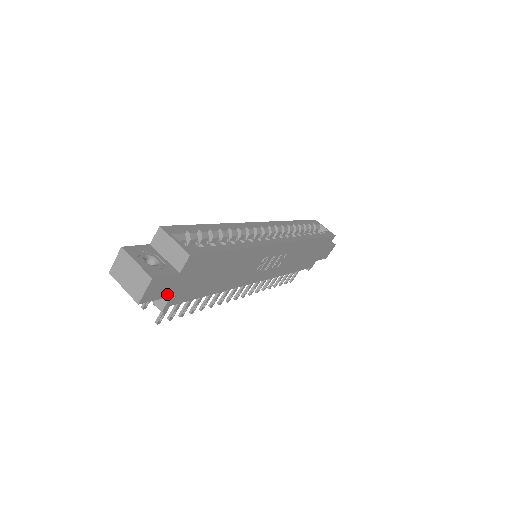
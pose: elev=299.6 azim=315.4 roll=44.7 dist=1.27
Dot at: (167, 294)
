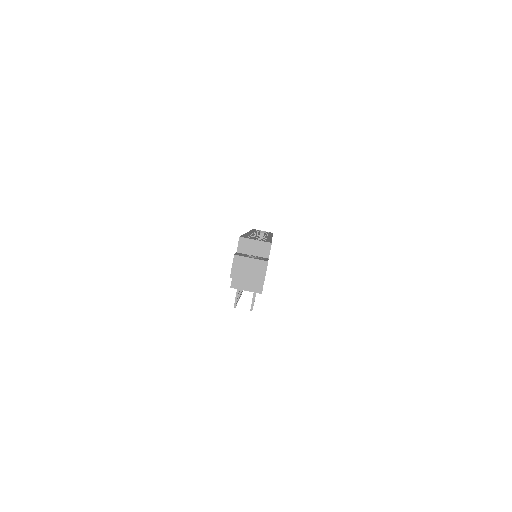
Dot at: occluded
